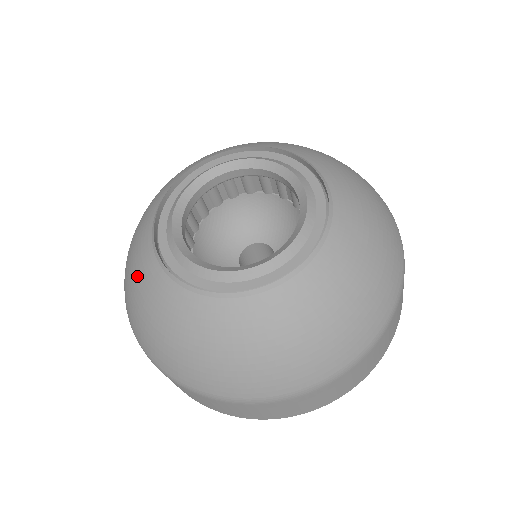
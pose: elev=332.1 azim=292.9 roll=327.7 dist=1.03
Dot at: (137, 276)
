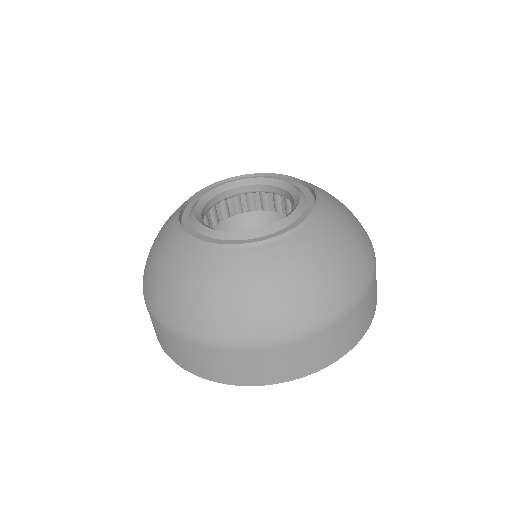
Dot at: (162, 252)
